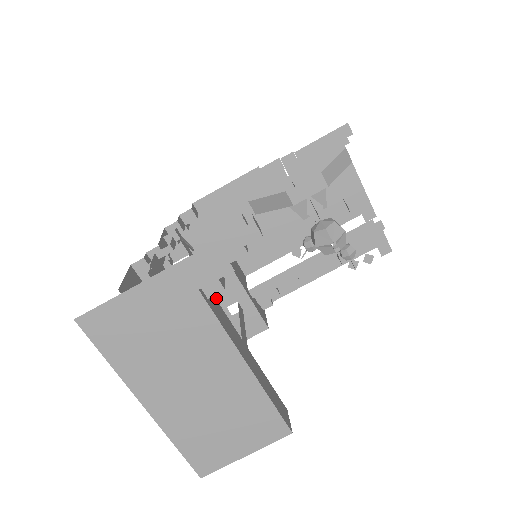
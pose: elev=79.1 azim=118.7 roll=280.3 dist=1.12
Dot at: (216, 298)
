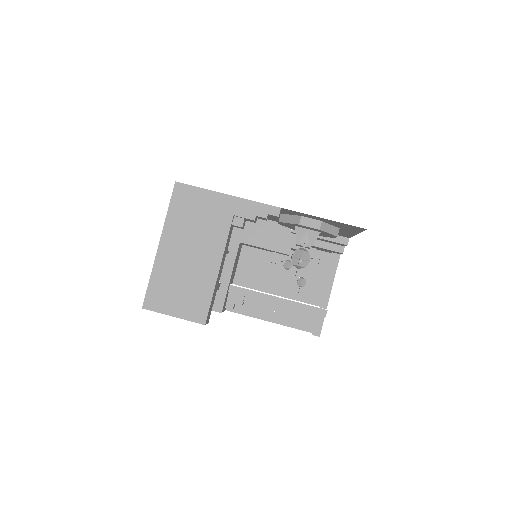
Dot at: occluded
